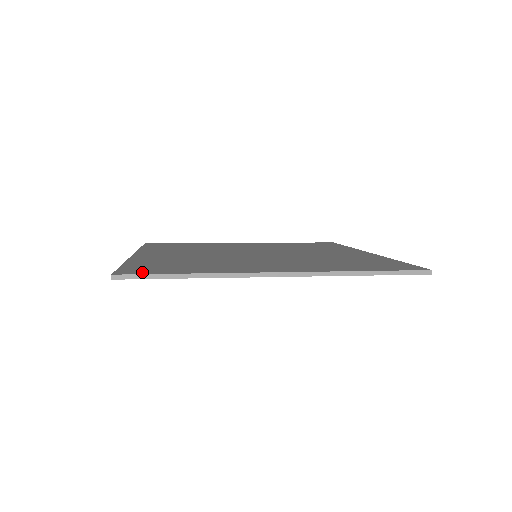
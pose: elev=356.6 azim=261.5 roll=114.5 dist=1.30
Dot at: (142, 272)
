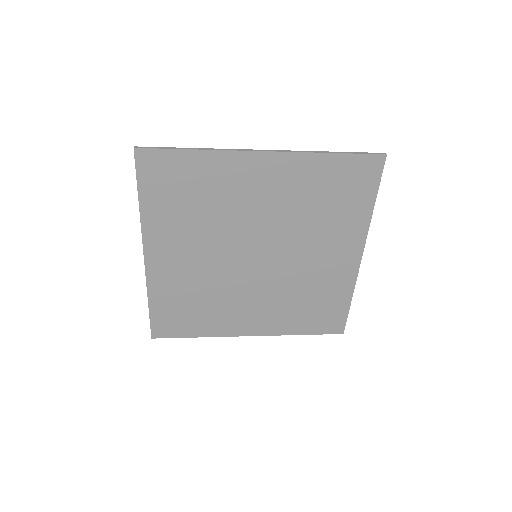
Dot at: (157, 155)
